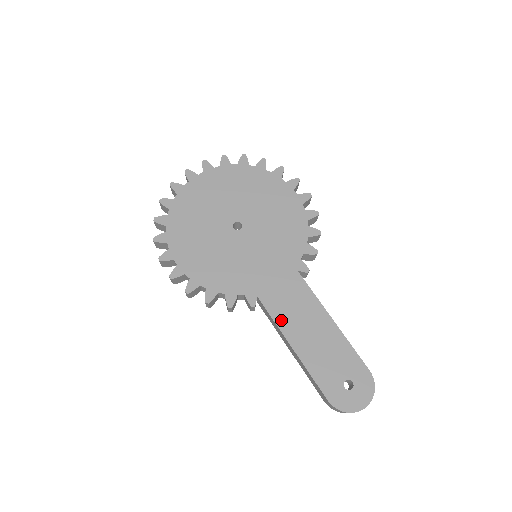
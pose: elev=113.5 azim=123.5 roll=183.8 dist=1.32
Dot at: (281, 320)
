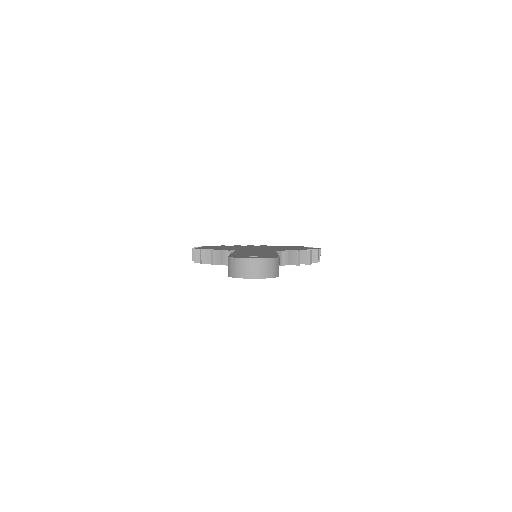
Dot at: occluded
